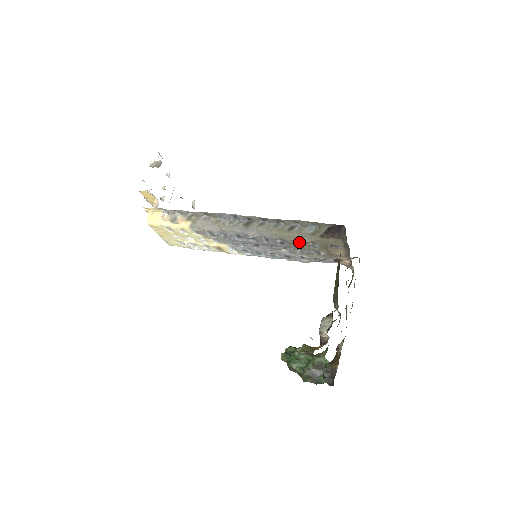
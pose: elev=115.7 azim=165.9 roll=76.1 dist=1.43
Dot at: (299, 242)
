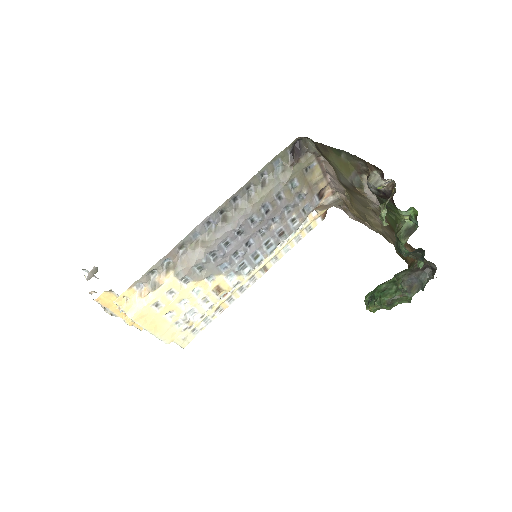
Dot at: (279, 194)
